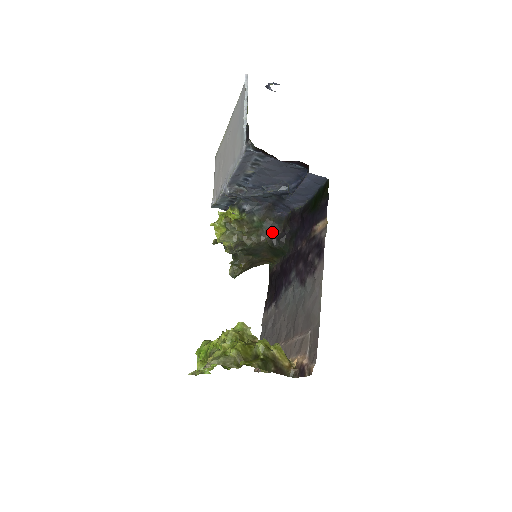
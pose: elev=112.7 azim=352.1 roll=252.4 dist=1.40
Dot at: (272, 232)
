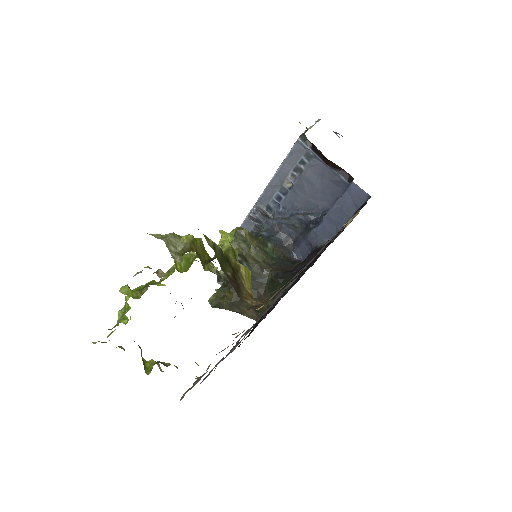
Dot at: (281, 266)
